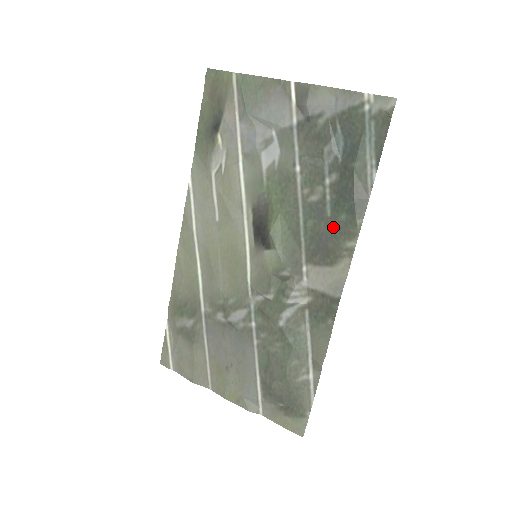
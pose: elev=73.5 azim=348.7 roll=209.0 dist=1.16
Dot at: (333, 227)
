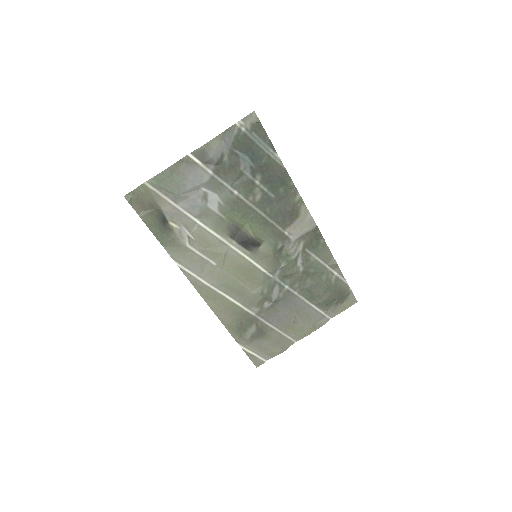
Dot at: (281, 200)
